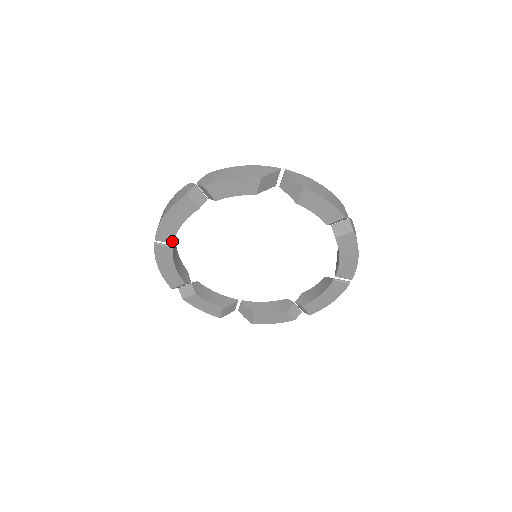
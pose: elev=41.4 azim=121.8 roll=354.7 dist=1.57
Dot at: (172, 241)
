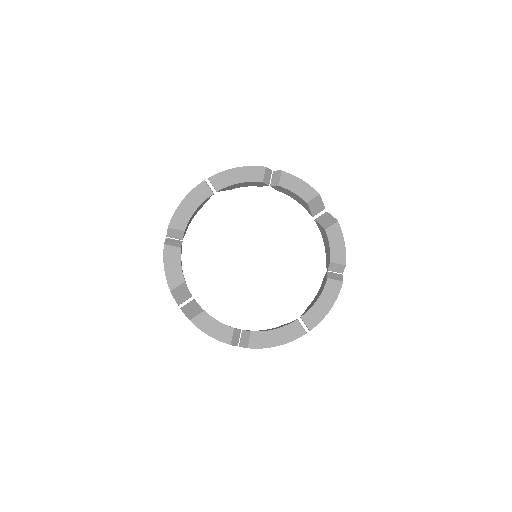
Dot at: (219, 189)
